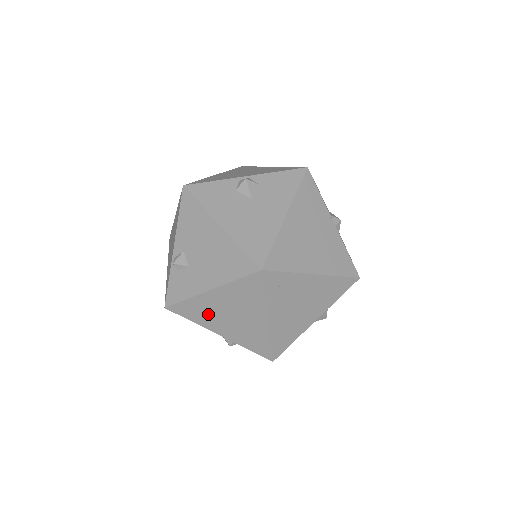
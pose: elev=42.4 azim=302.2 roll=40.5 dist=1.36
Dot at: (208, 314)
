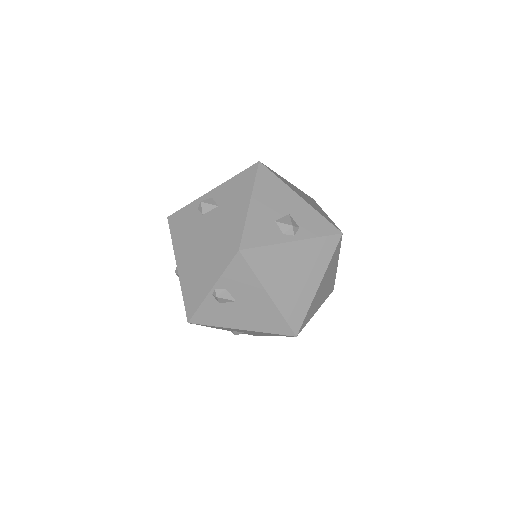
Dot at: occluded
